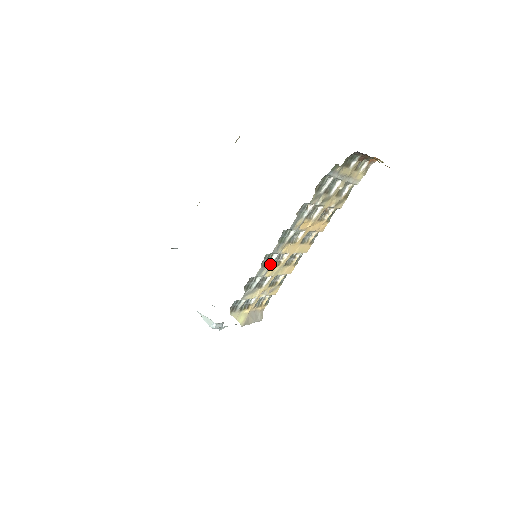
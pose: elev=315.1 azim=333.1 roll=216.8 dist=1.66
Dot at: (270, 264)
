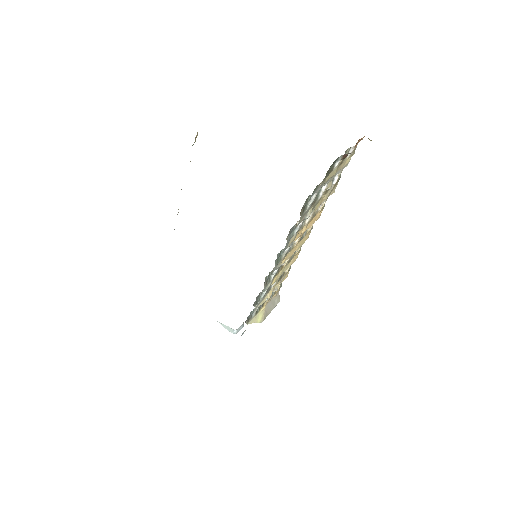
Dot at: (273, 277)
